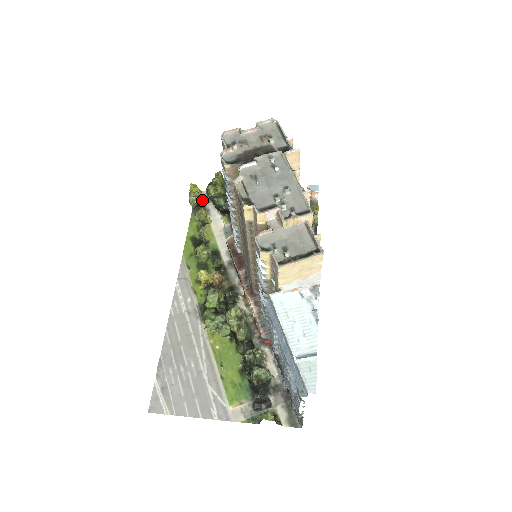
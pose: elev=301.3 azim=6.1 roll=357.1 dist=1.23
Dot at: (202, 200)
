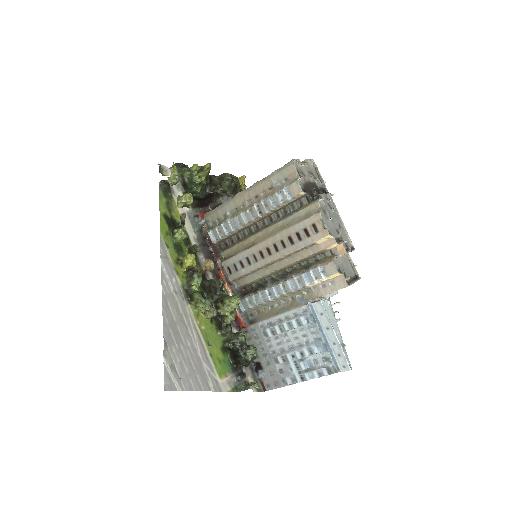
Dot at: occluded
